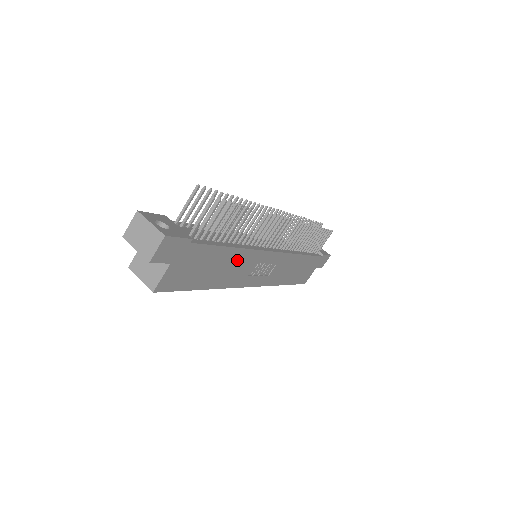
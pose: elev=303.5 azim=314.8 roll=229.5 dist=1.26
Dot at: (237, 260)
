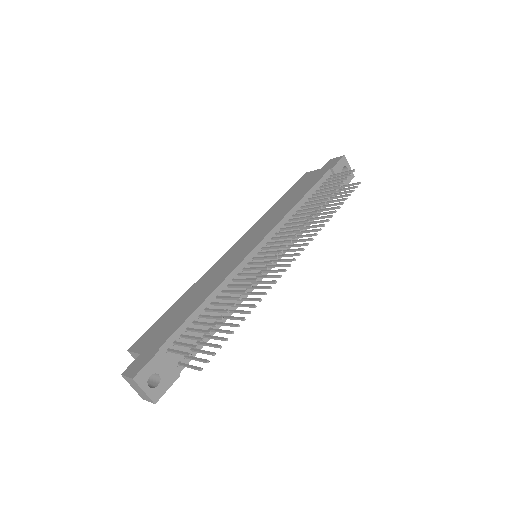
Dot at: occluded
